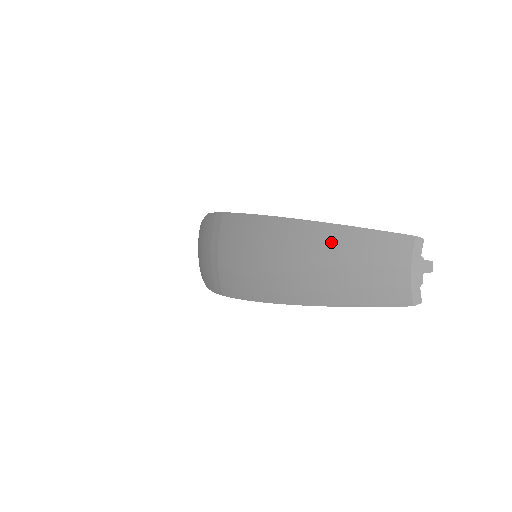
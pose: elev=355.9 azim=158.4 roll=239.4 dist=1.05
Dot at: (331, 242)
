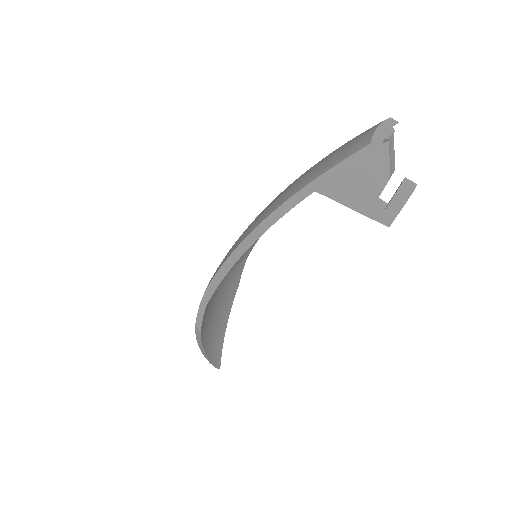
Dot at: occluded
